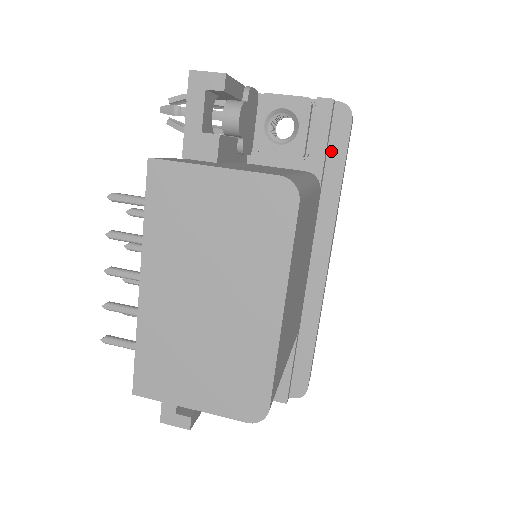
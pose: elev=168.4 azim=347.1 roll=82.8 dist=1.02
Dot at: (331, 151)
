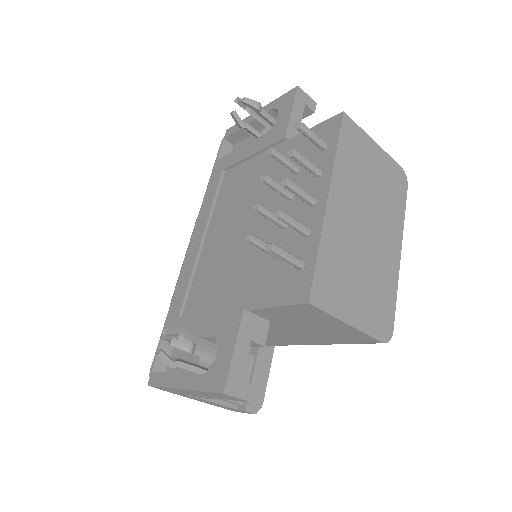
Dot at: occluded
